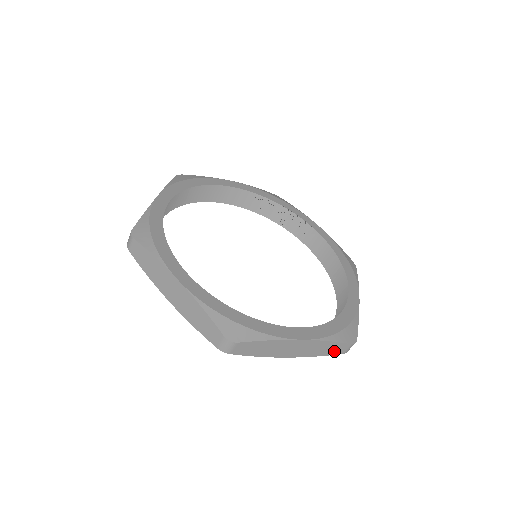
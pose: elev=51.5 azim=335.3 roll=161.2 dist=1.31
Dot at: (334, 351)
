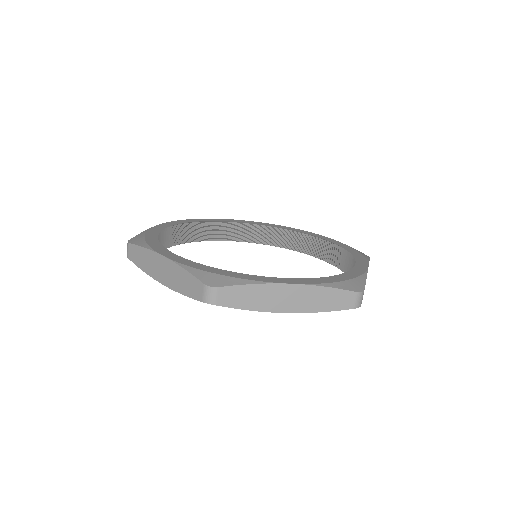
Dot at: (340, 304)
